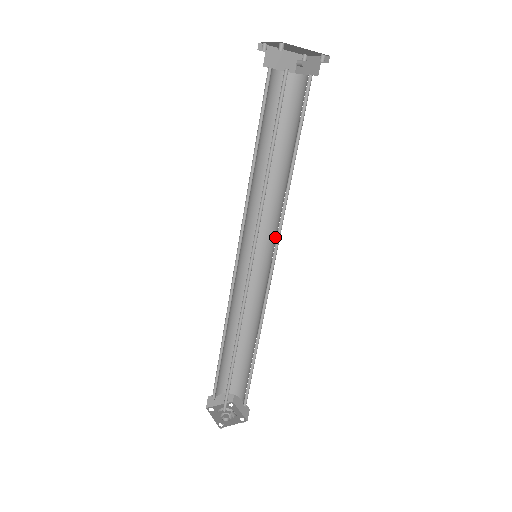
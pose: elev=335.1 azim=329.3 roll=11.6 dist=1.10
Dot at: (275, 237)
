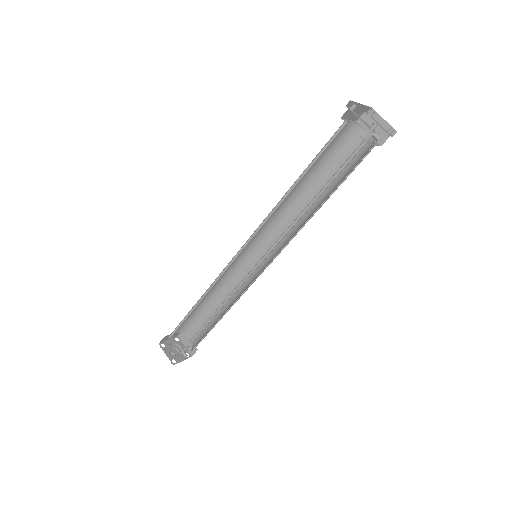
Dot at: occluded
